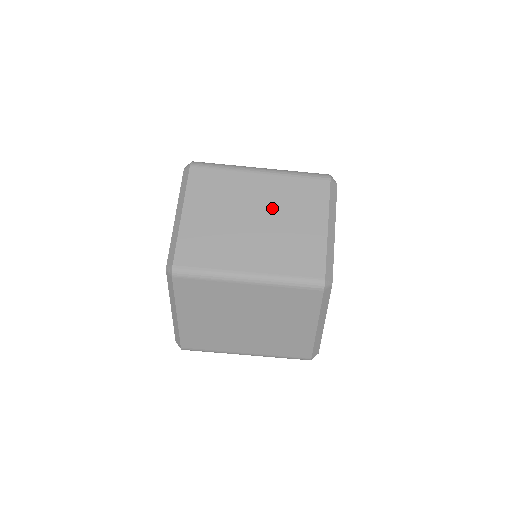
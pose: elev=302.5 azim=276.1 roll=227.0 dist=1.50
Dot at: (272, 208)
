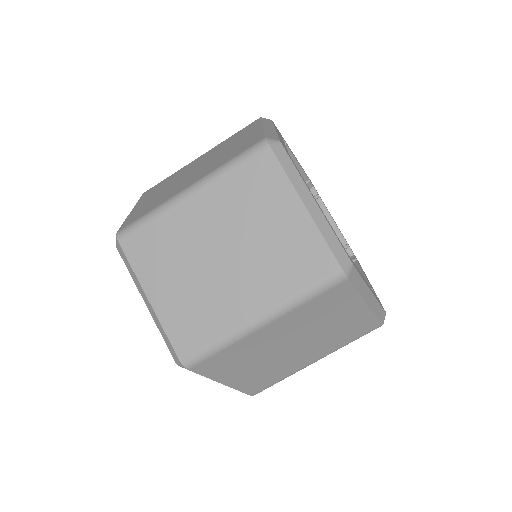
Dot at: (231, 227)
